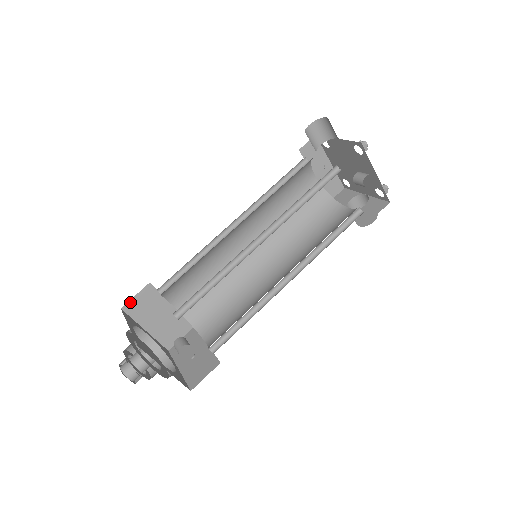
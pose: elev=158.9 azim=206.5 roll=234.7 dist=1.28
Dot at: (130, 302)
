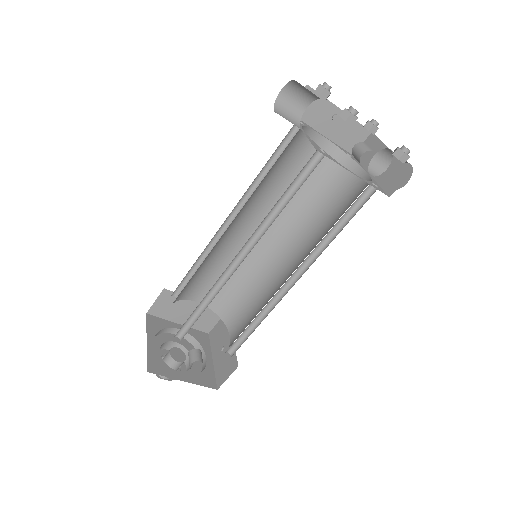
Dot at: (153, 307)
